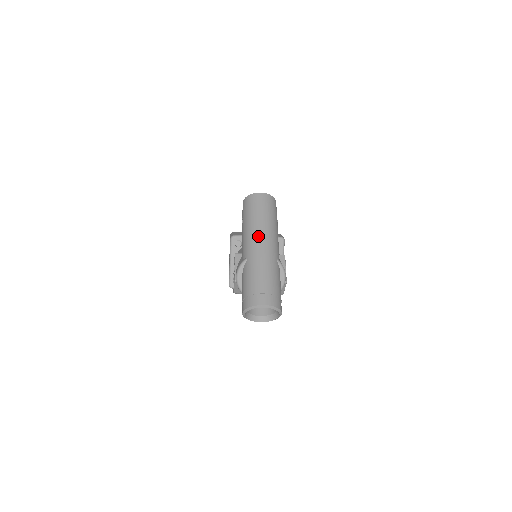
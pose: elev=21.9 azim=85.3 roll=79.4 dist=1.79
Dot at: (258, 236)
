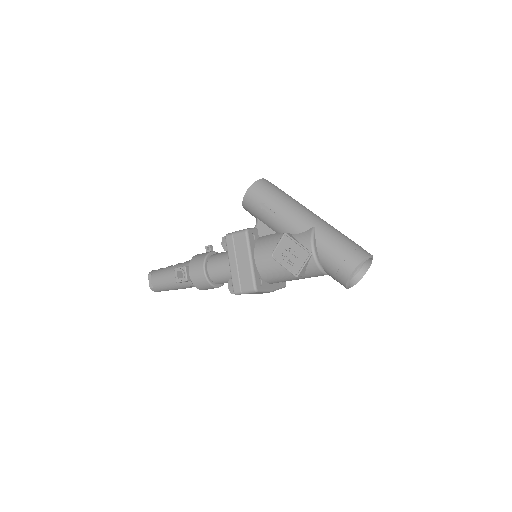
Dot at: (305, 208)
